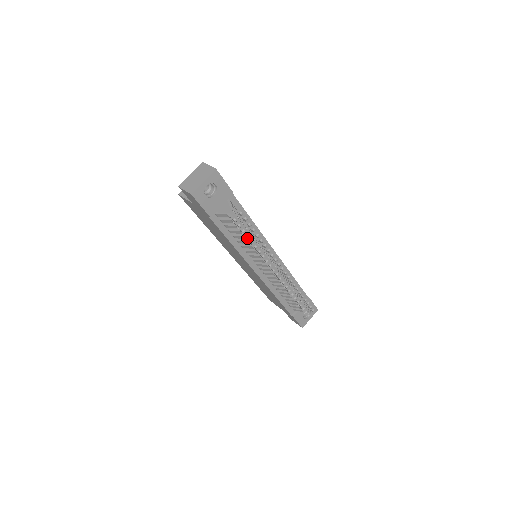
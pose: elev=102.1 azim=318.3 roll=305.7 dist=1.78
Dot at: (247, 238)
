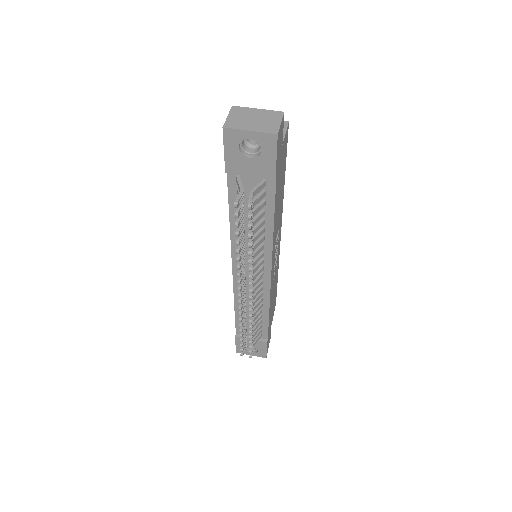
Dot at: (237, 234)
